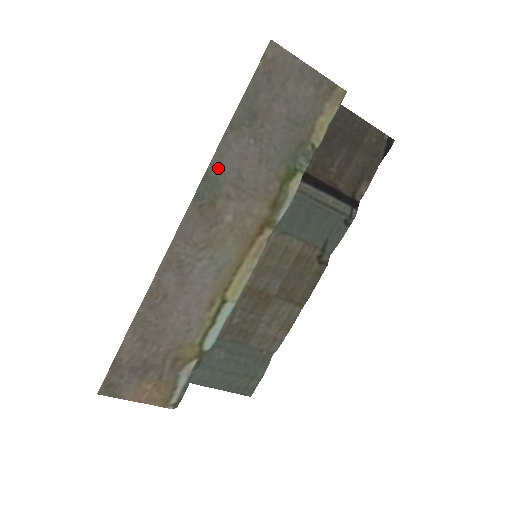
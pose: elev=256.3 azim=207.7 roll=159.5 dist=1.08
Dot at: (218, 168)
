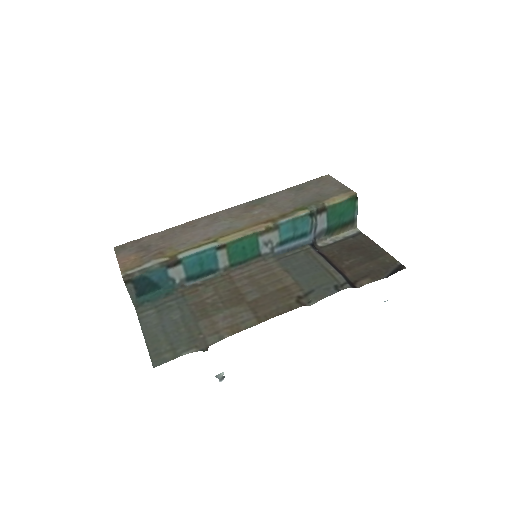
Dot at: (270, 198)
